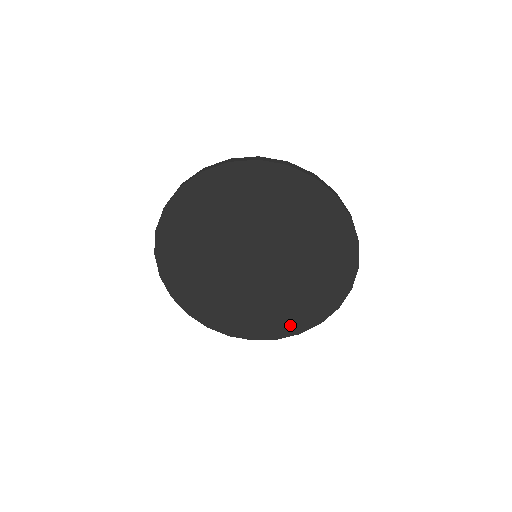
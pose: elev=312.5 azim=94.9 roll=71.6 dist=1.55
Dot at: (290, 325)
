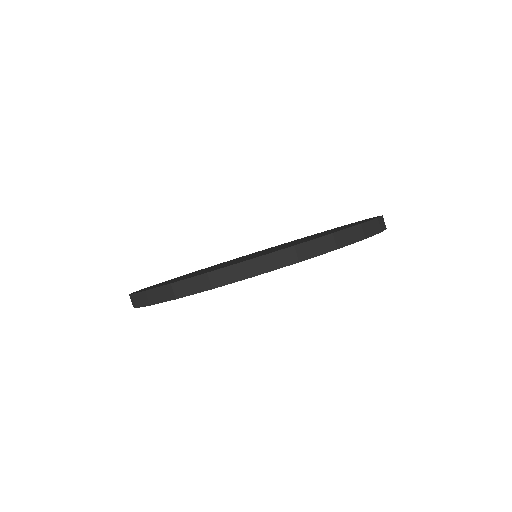
Dot at: occluded
